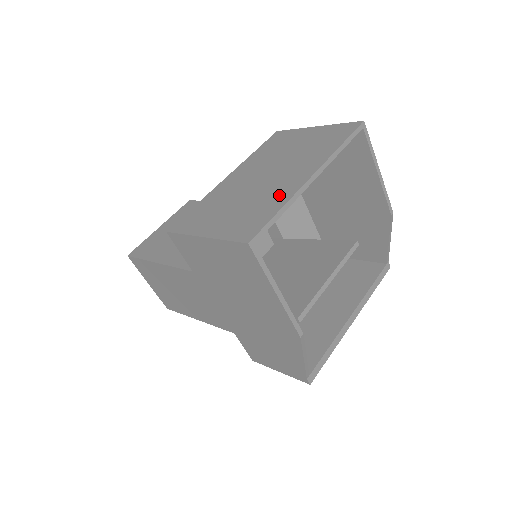
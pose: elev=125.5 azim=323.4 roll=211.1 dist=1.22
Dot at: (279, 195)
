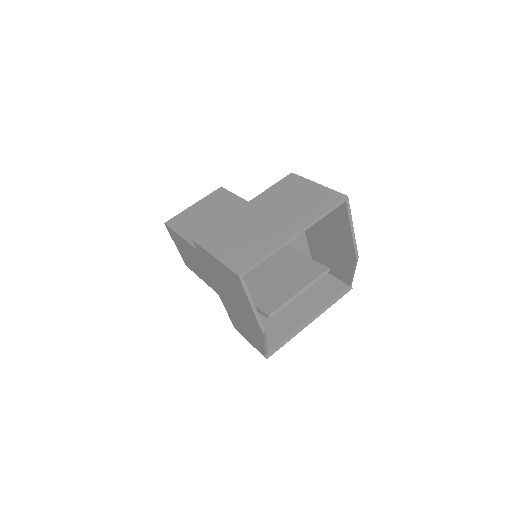
Dot at: (270, 242)
